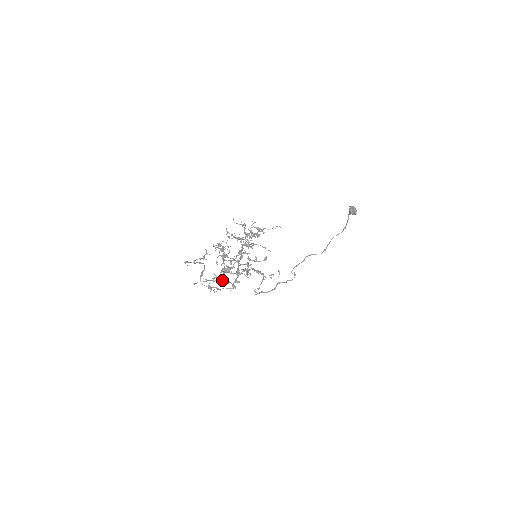
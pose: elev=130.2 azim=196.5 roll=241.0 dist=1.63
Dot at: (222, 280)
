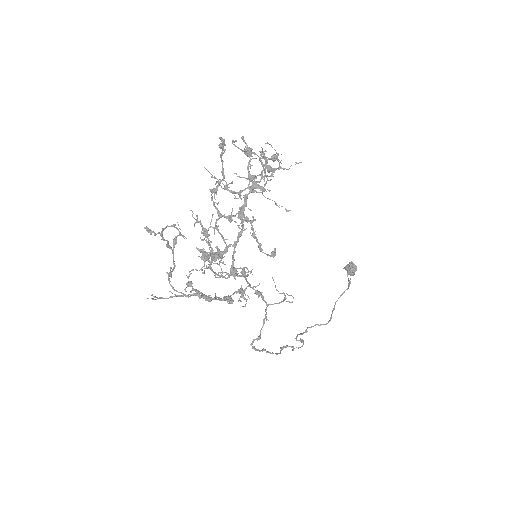
Dot at: (204, 295)
